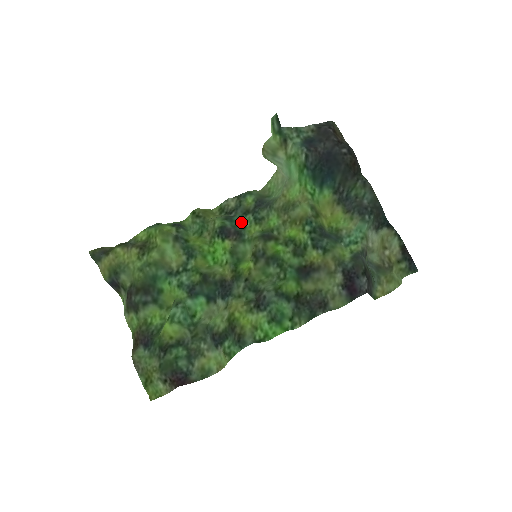
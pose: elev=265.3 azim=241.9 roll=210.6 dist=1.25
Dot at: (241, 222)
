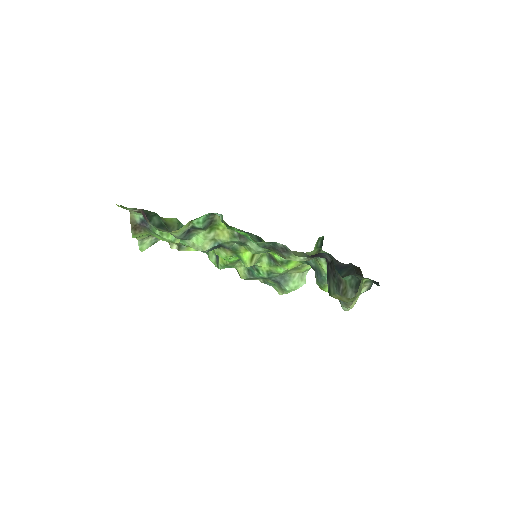
Dot at: (257, 273)
